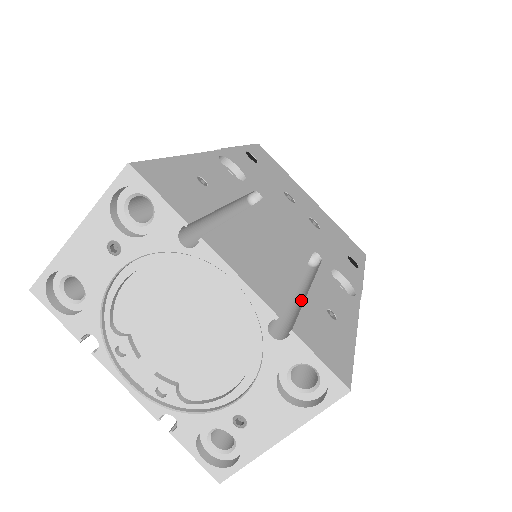
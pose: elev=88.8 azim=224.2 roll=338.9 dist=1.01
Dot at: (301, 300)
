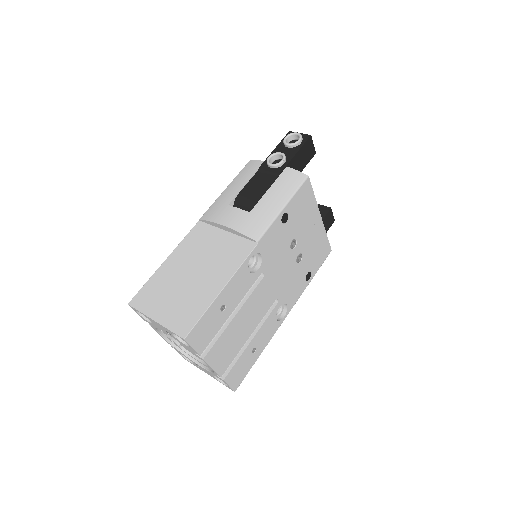
Dot at: (244, 344)
